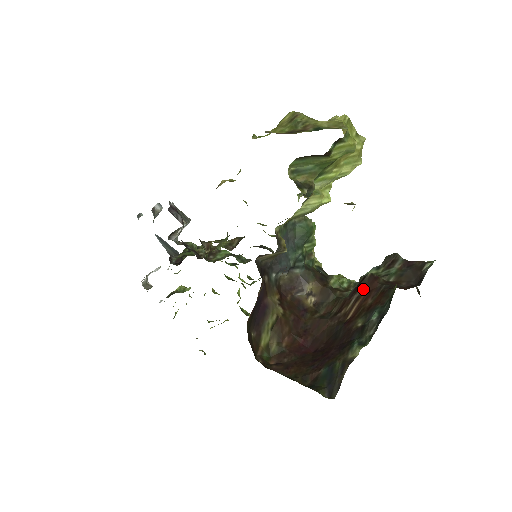
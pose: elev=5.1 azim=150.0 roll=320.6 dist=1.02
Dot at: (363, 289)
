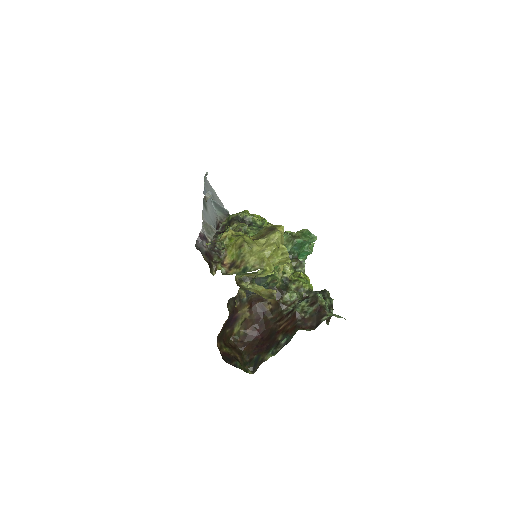
Dot at: (290, 317)
